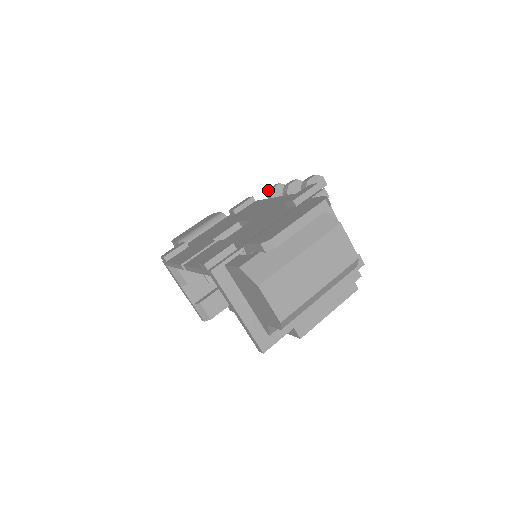
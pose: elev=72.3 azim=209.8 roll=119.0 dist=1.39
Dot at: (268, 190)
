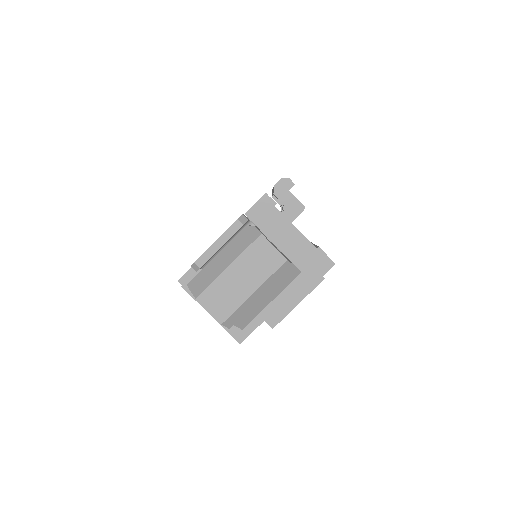
Dot at: occluded
